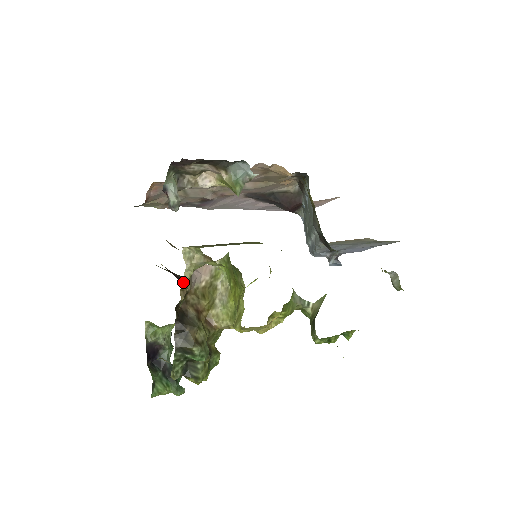
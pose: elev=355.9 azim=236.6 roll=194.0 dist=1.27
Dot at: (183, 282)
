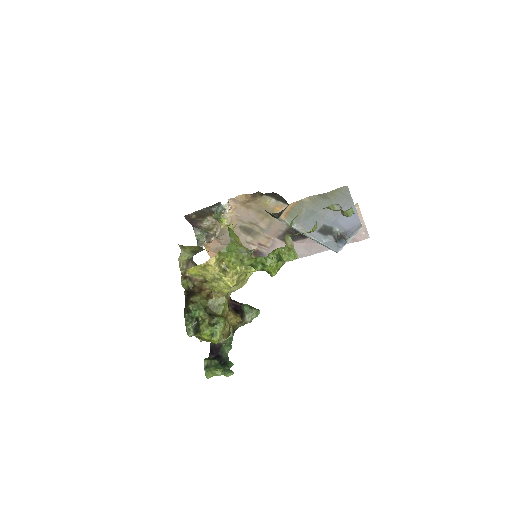
Dot at: (180, 269)
